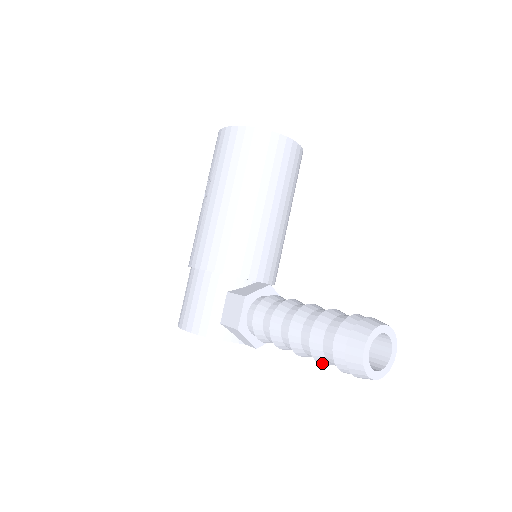
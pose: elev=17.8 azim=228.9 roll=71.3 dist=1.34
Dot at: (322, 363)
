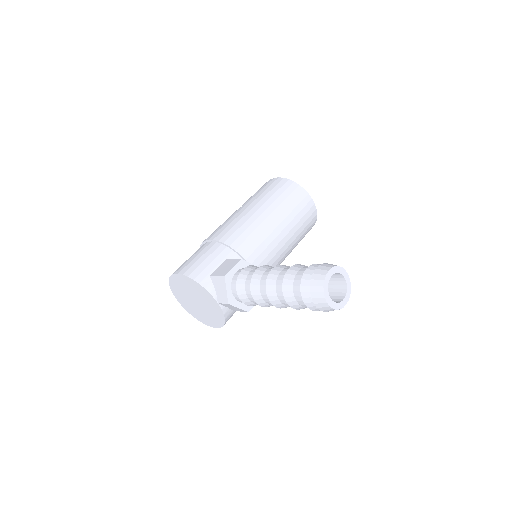
Dot at: (287, 296)
